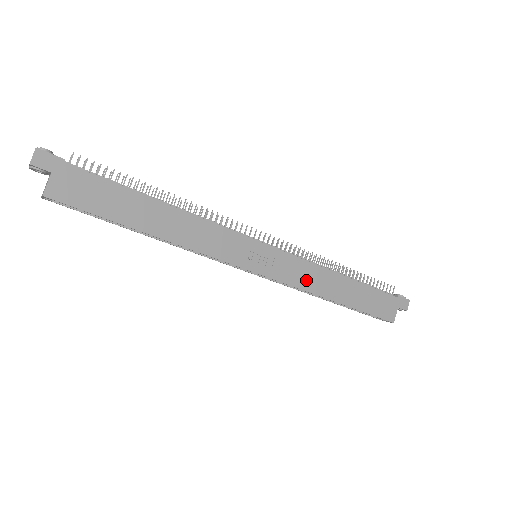
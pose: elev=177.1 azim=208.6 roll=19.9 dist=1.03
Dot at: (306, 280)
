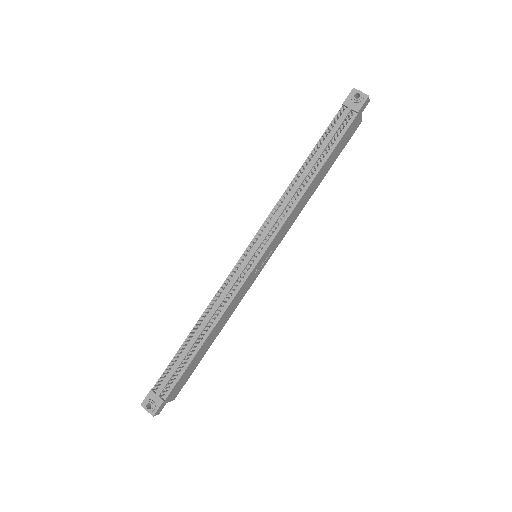
Dot at: (293, 218)
